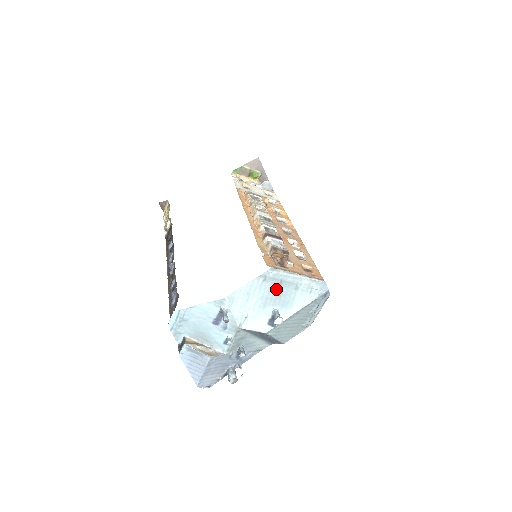
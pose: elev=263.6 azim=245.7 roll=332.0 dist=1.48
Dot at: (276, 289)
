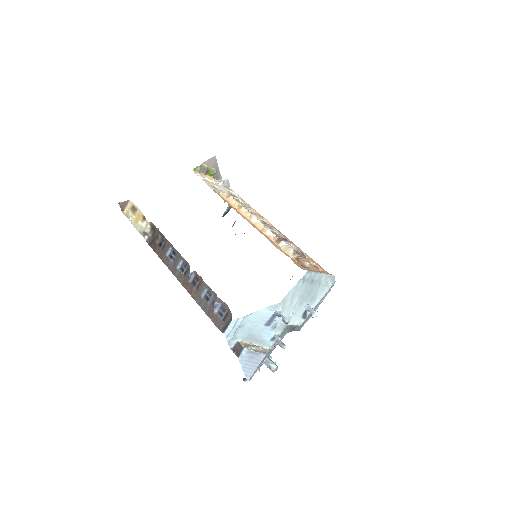
Dot at: (309, 288)
